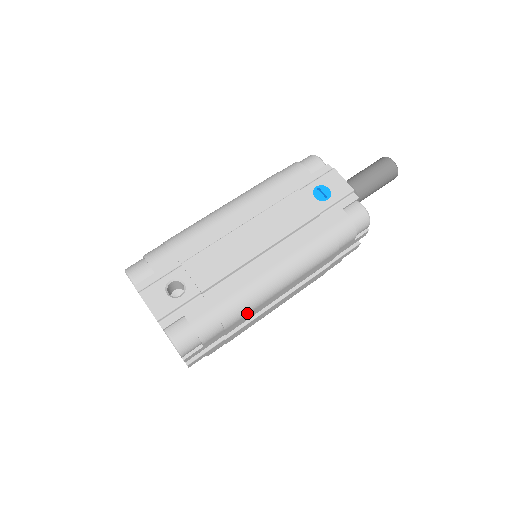
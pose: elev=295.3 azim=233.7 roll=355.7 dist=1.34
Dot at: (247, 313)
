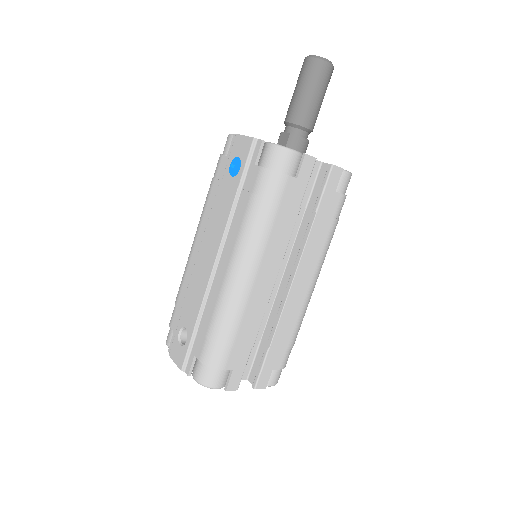
Dot at: (239, 321)
